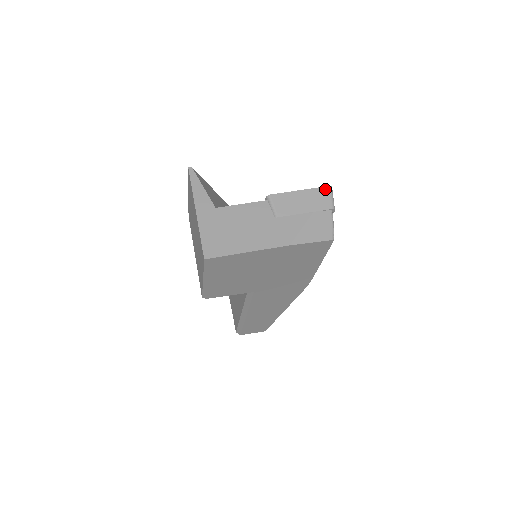
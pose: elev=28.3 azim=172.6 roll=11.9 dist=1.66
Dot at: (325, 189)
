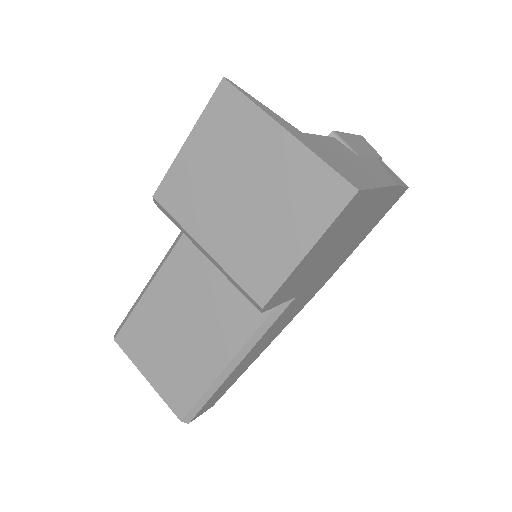
Dot at: (363, 138)
